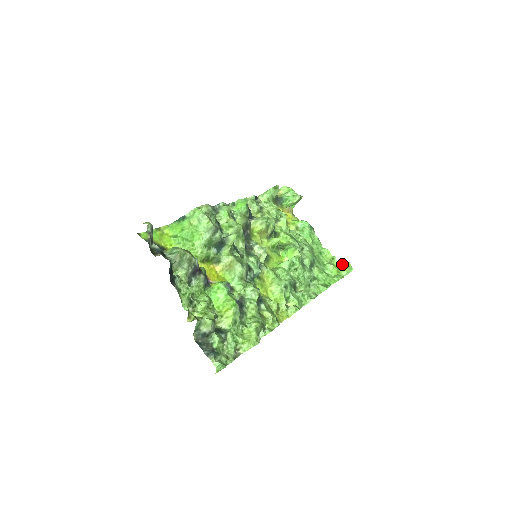
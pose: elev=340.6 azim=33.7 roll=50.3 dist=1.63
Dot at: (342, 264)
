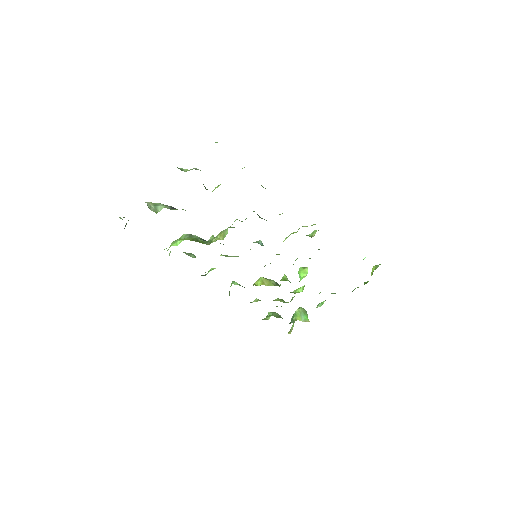
Dot at: (372, 273)
